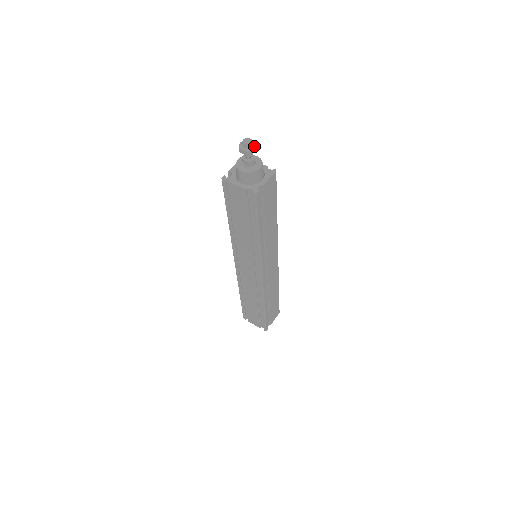
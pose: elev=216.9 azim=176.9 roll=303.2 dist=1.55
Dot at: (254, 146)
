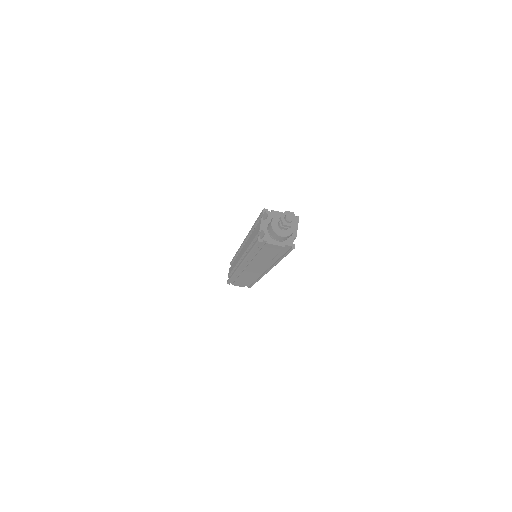
Dot at: (295, 218)
